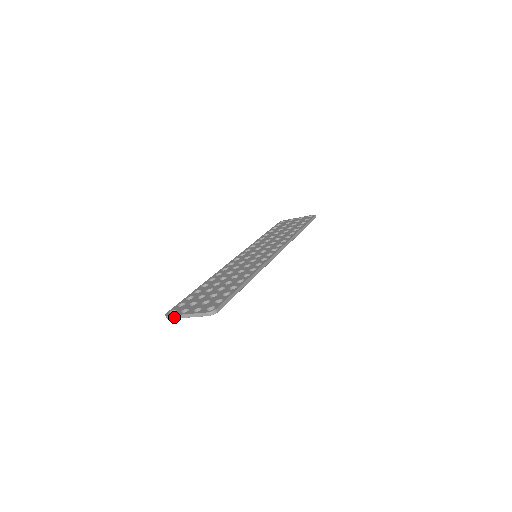
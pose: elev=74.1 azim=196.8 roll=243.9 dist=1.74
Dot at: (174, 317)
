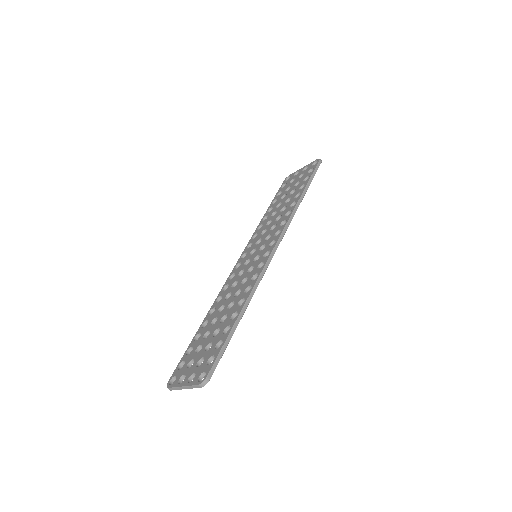
Dot at: (174, 389)
